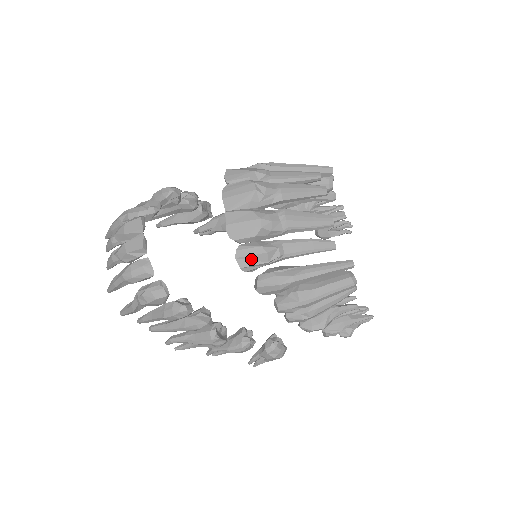
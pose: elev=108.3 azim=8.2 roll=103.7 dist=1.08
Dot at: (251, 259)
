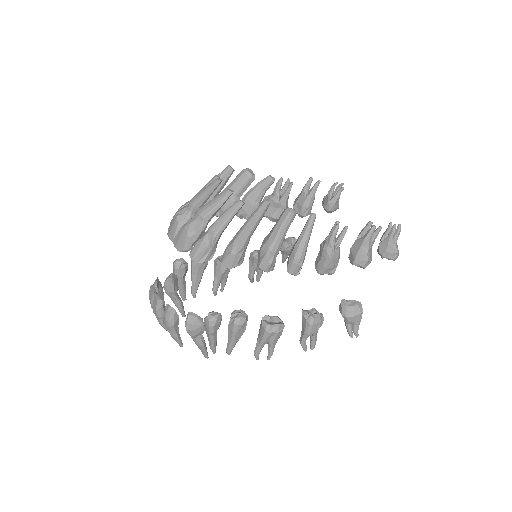
Dot at: (199, 252)
